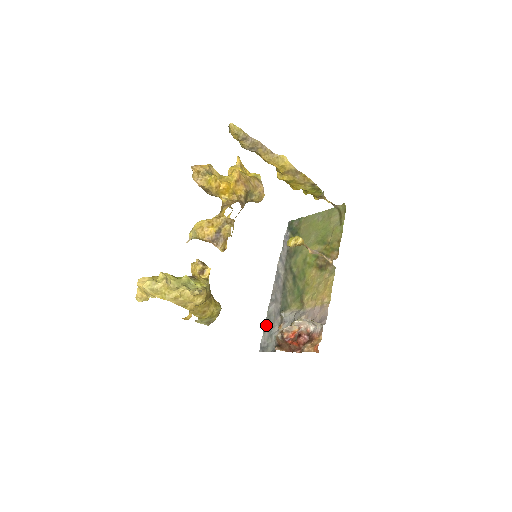
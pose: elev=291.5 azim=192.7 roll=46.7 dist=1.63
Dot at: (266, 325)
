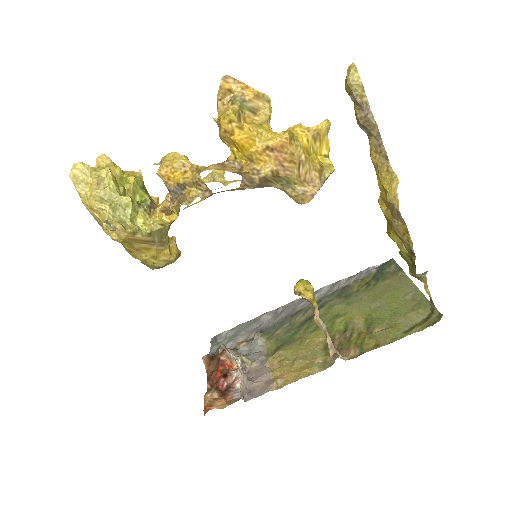
Dot at: (243, 325)
